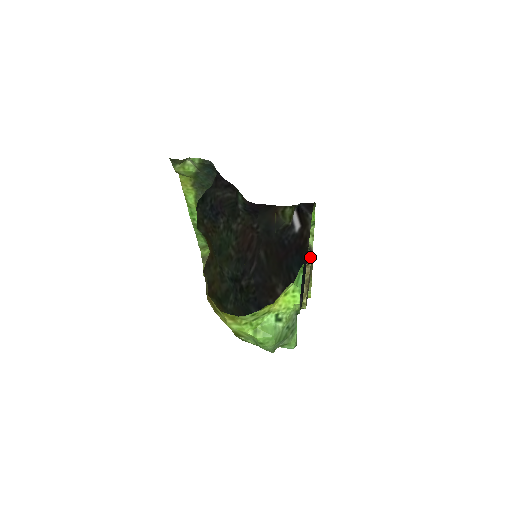
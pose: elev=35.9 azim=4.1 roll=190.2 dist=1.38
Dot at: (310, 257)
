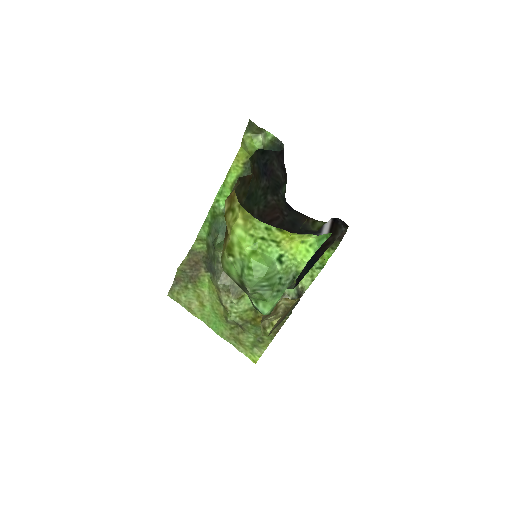
Dot at: occluded
